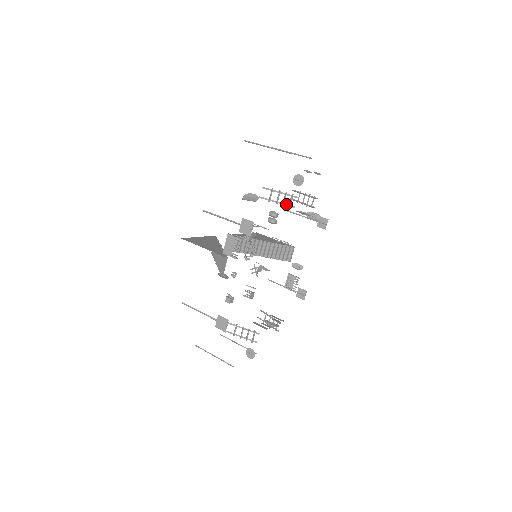
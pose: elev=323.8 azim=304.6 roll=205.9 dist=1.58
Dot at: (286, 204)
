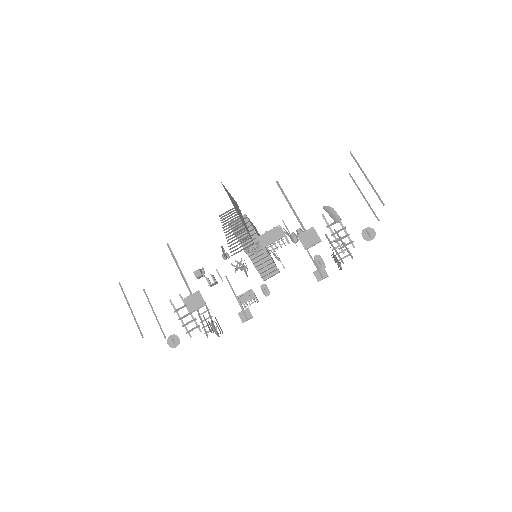
Dot at: (339, 243)
